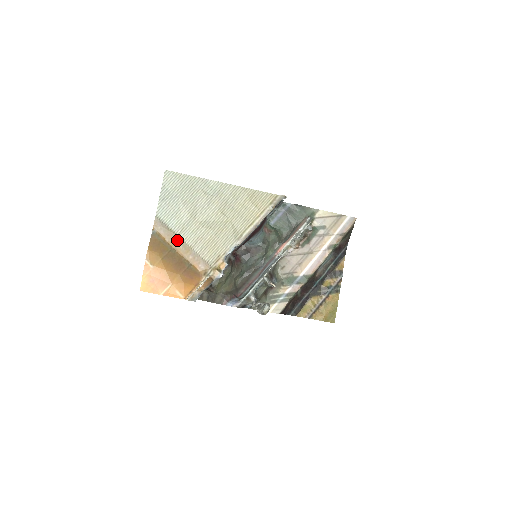
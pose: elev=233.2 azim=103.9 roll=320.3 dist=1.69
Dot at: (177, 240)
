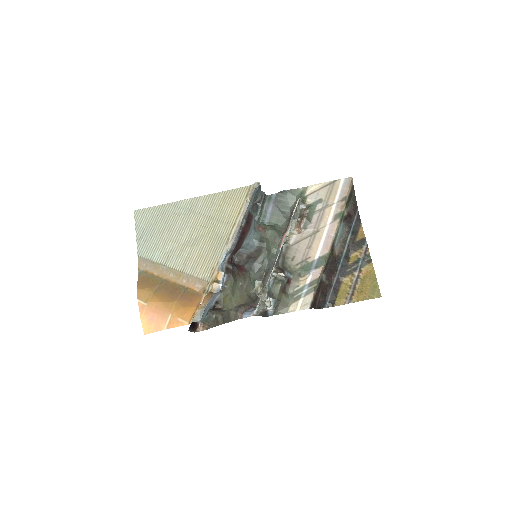
Dot at: (165, 270)
